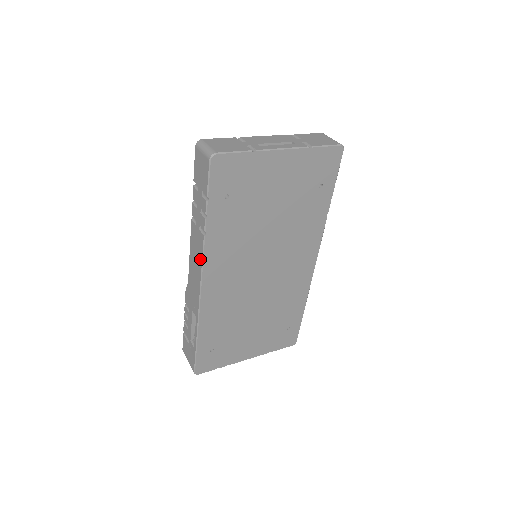
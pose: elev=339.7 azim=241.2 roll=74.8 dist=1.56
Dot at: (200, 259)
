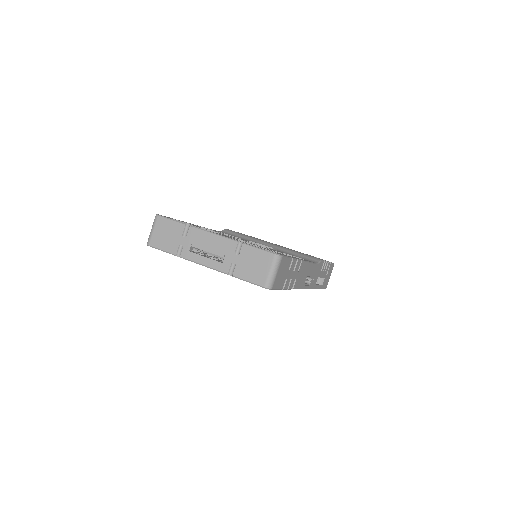
Dot at: occluded
